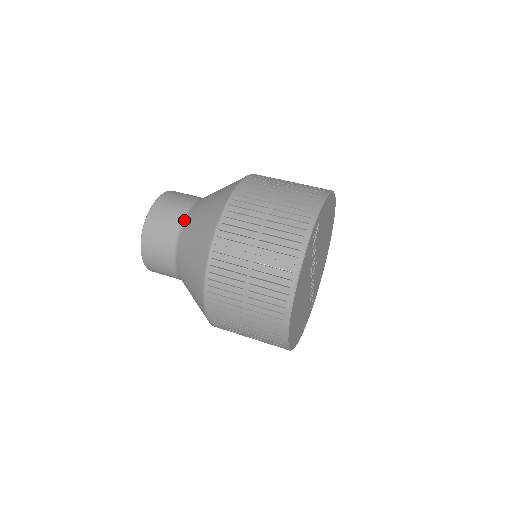
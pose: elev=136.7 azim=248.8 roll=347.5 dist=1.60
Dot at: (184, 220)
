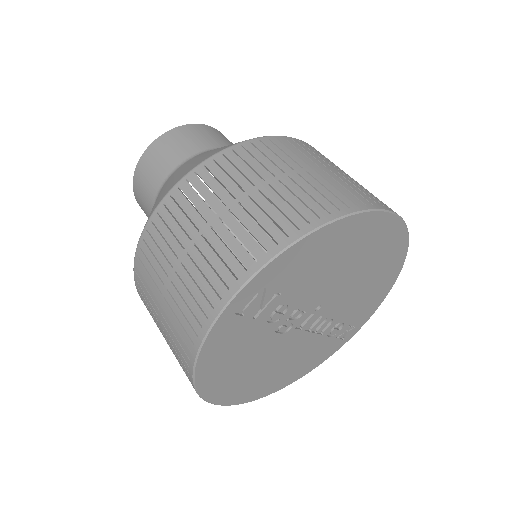
Dot at: (160, 190)
